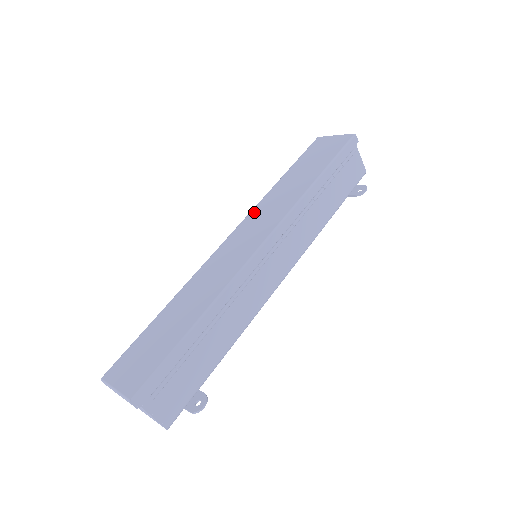
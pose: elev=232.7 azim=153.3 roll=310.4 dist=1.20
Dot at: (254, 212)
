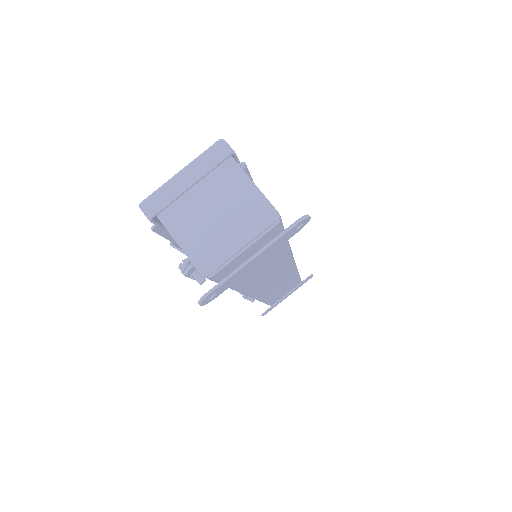
Dot at: occluded
